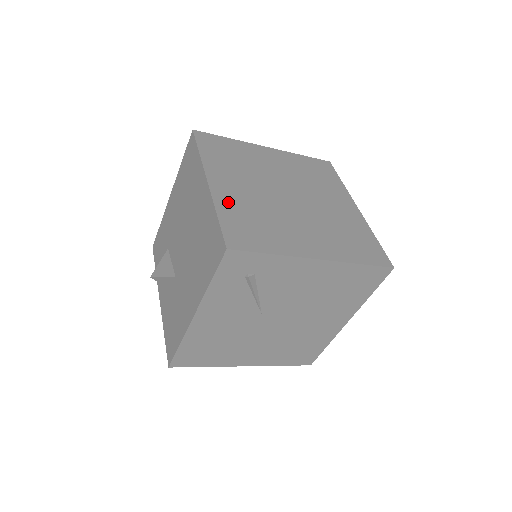
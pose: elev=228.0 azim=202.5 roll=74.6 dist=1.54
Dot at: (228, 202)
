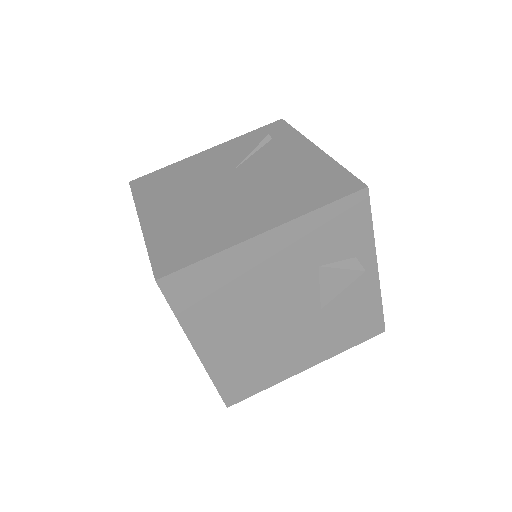
Dot at: occluded
